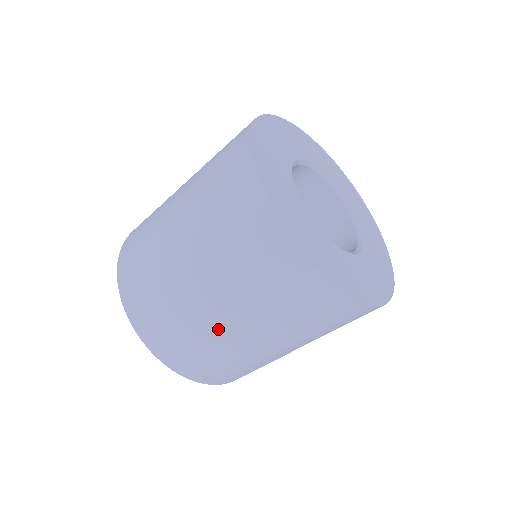
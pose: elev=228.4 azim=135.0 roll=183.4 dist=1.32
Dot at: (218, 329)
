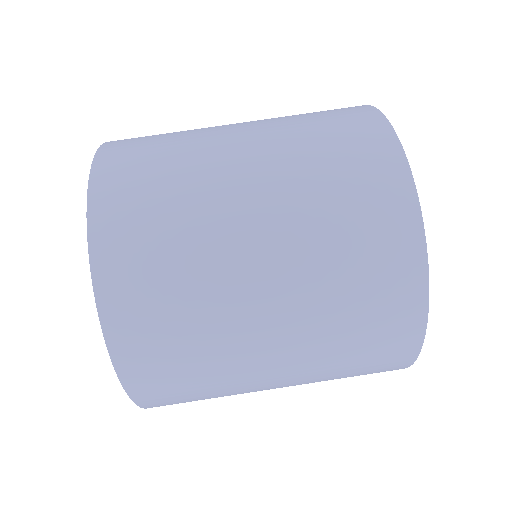
Dot at: (222, 187)
